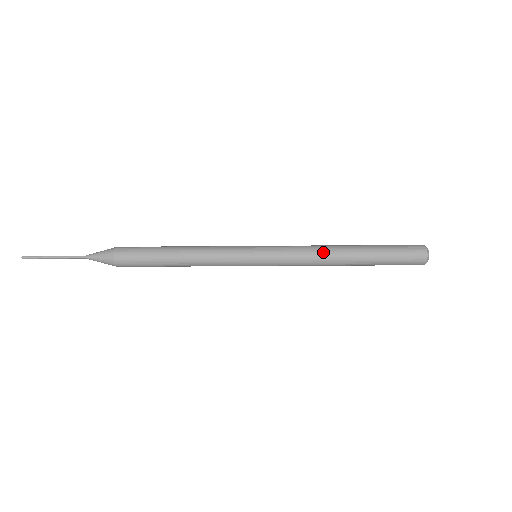
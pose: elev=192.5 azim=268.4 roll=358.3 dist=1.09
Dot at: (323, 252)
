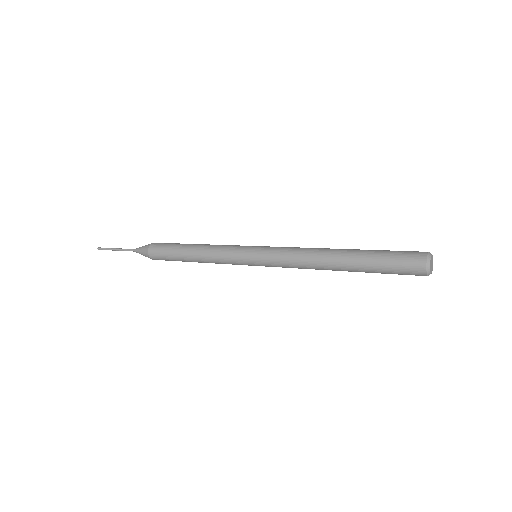
Dot at: (312, 264)
